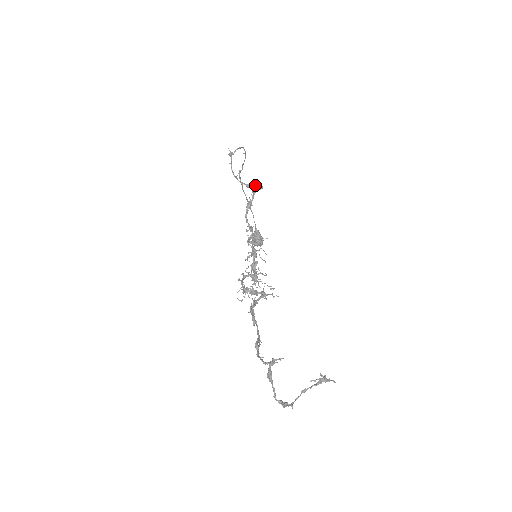
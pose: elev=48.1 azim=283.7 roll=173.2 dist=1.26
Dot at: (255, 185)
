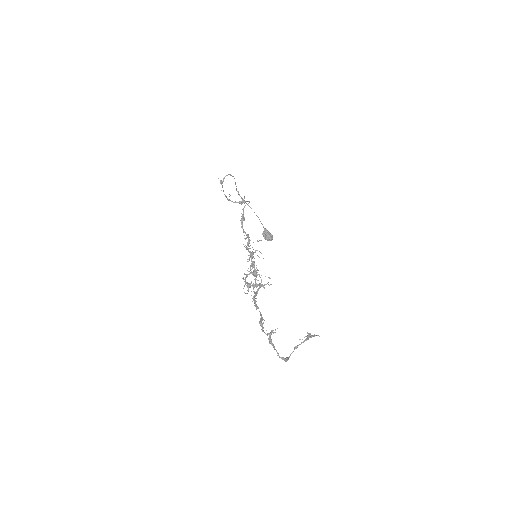
Dot at: (245, 201)
